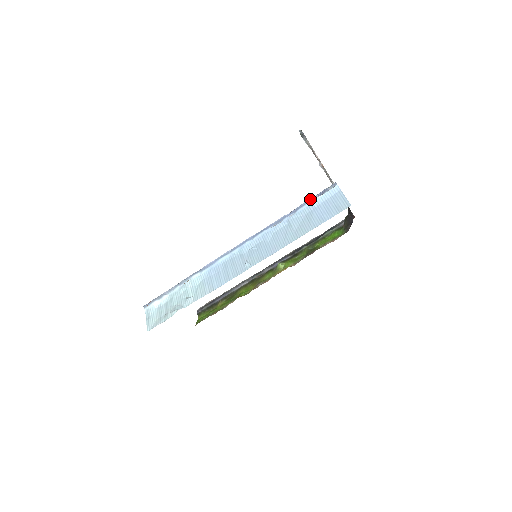
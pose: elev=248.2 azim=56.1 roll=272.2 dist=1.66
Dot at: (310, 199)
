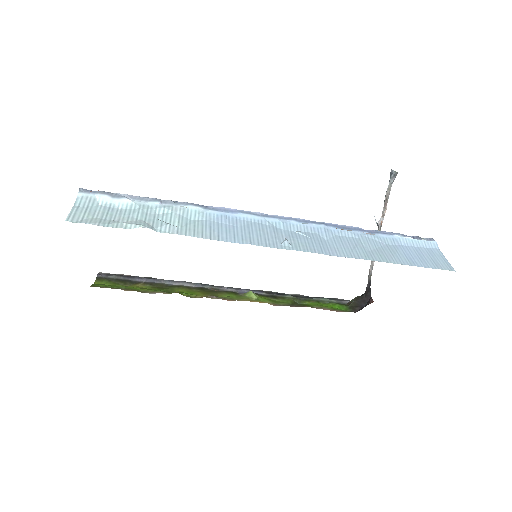
Dot at: (397, 233)
